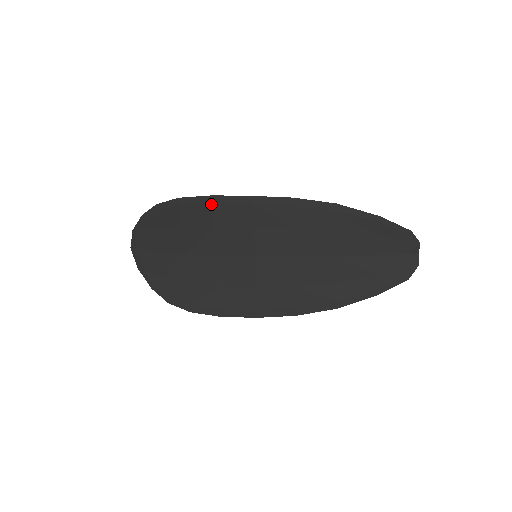
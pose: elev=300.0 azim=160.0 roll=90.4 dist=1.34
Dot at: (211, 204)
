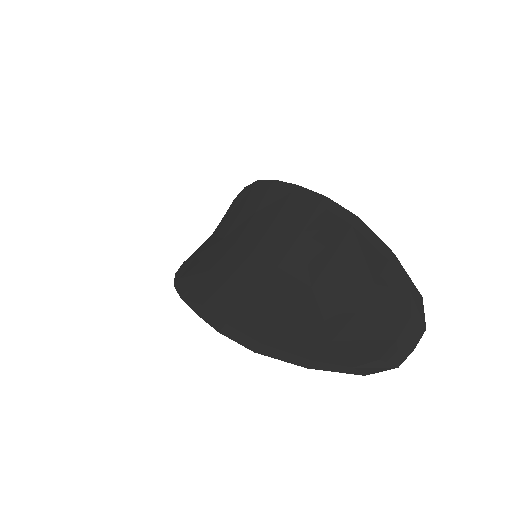
Dot at: (268, 188)
